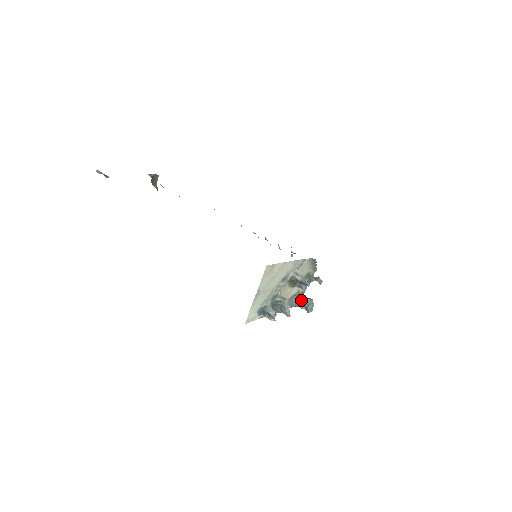
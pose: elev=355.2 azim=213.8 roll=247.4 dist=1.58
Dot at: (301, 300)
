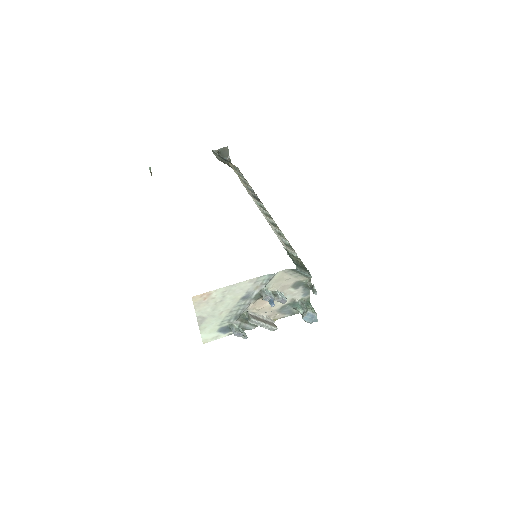
Dot at: (298, 309)
